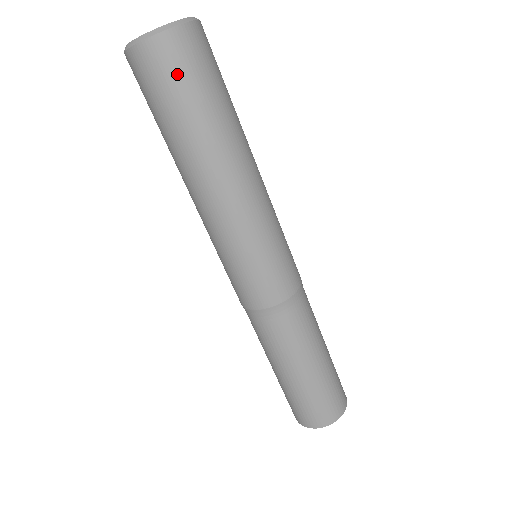
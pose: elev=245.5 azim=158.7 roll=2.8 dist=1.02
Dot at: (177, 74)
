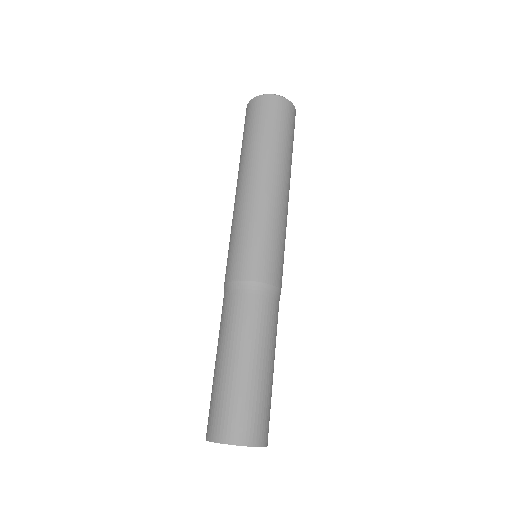
Dot at: (287, 120)
